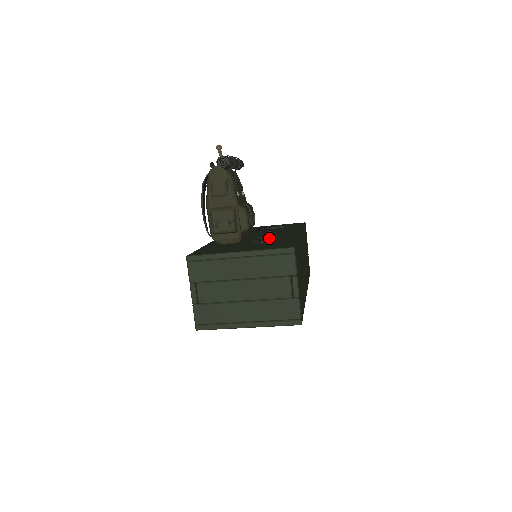
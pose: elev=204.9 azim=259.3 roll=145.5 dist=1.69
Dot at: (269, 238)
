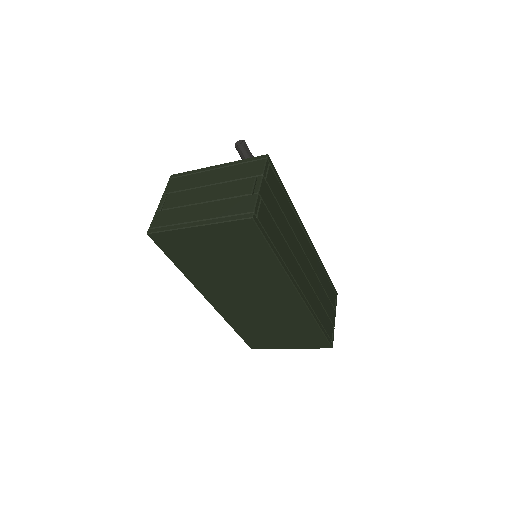
Dot at: occluded
